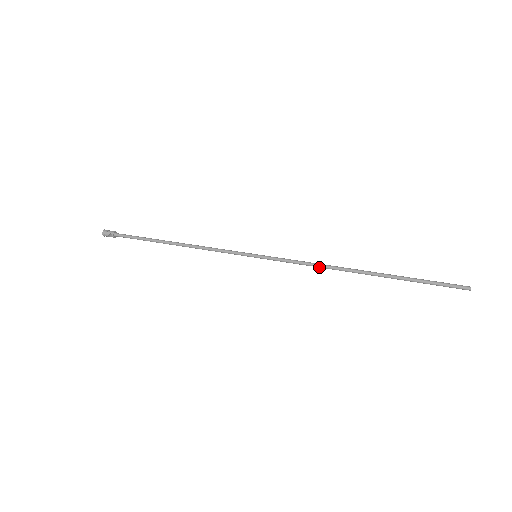
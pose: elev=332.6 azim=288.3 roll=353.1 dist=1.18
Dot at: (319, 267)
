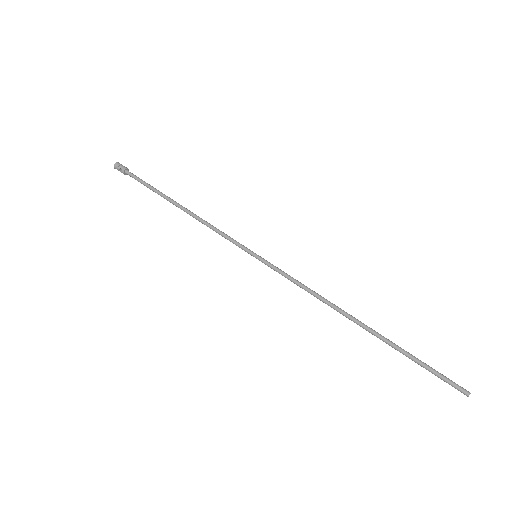
Dot at: (316, 297)
